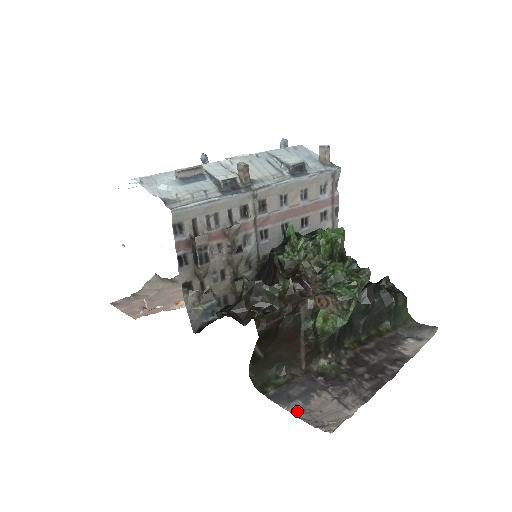
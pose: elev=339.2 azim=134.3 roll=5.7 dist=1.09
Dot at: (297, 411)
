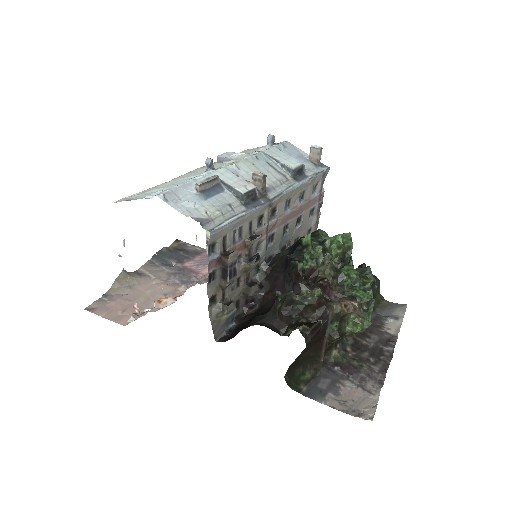
Dot at: (333, 404)
